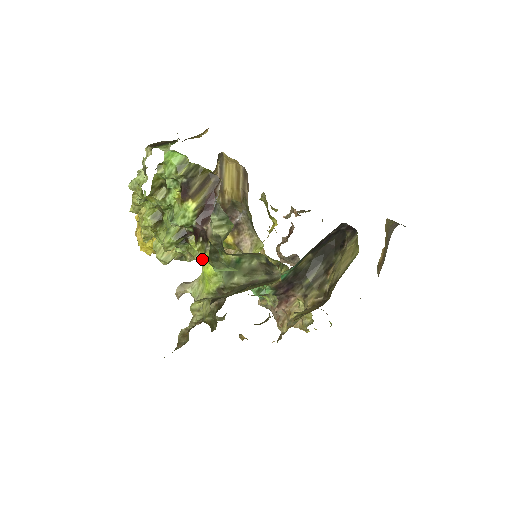
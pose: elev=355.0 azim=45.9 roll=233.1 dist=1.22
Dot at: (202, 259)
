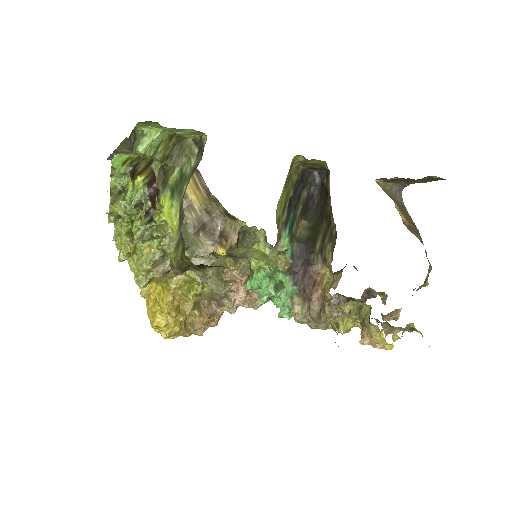
Dot at: (170, 226)
